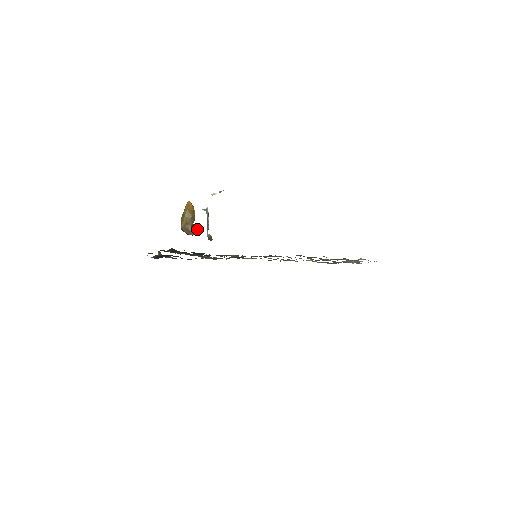
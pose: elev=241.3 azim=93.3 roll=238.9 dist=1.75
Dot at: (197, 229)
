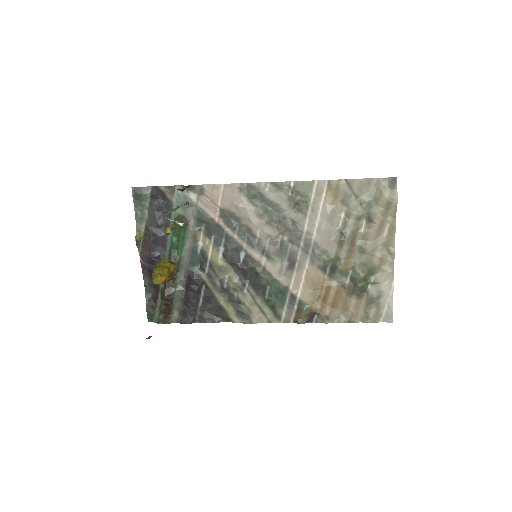
Dot at: (168, 234)
